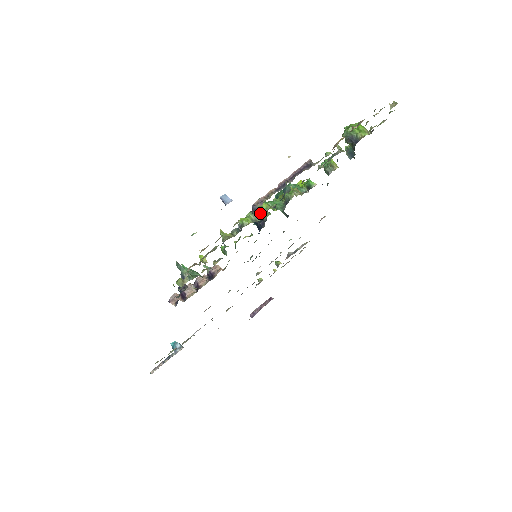
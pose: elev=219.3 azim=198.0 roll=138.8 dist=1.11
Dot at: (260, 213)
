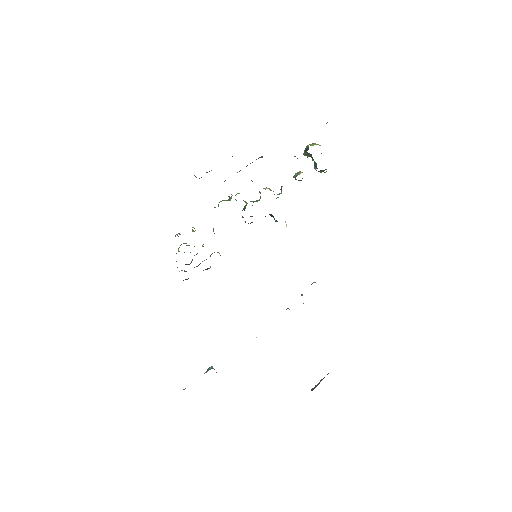
Dot at: (232, 195)
